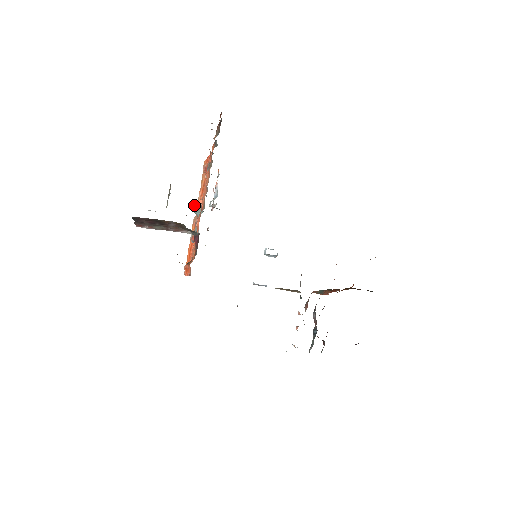
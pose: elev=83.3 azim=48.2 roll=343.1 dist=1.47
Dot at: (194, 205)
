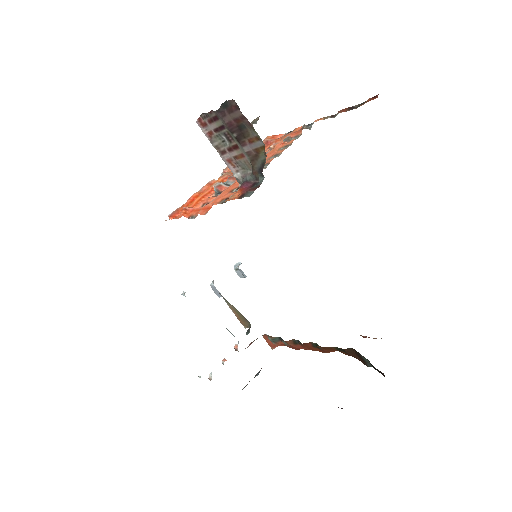
Dot at: occluded
